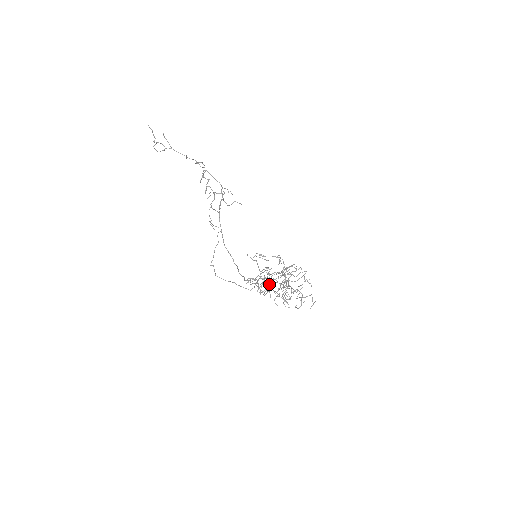
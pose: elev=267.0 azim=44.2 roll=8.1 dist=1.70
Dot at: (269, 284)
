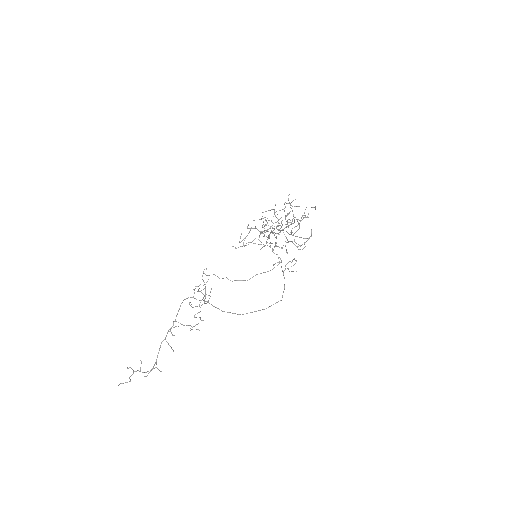
Dot at: occluded
